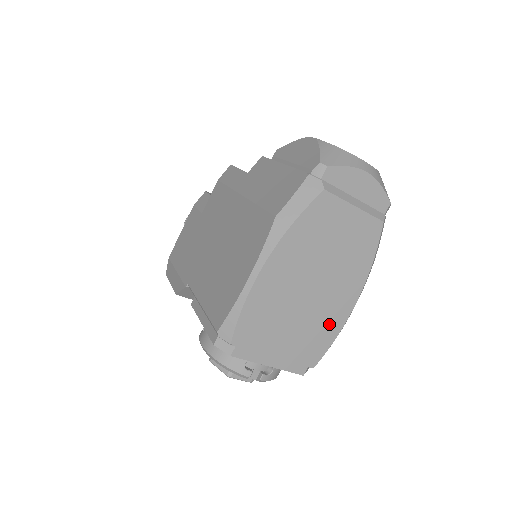
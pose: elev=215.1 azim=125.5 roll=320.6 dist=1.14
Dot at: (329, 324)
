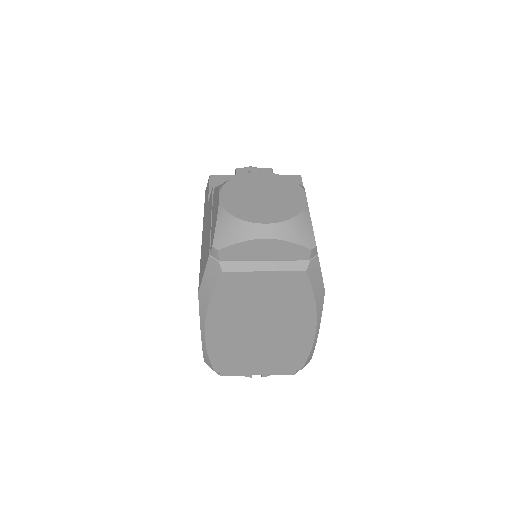
Dot at: (297, 345)
